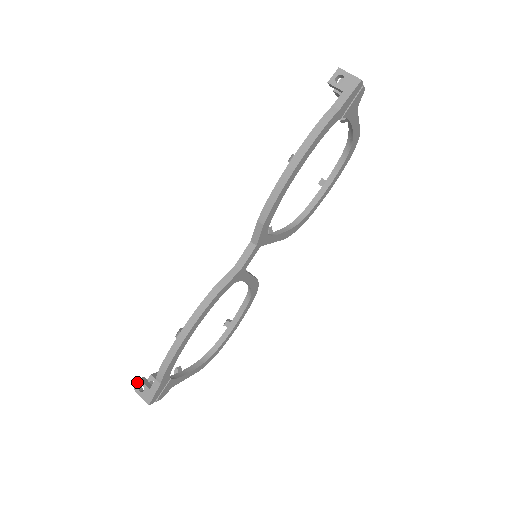
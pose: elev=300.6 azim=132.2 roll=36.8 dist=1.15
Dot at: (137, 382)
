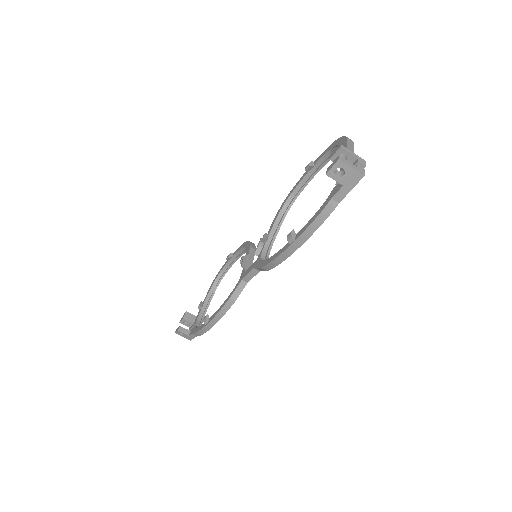
Dot at: (177, 331)
